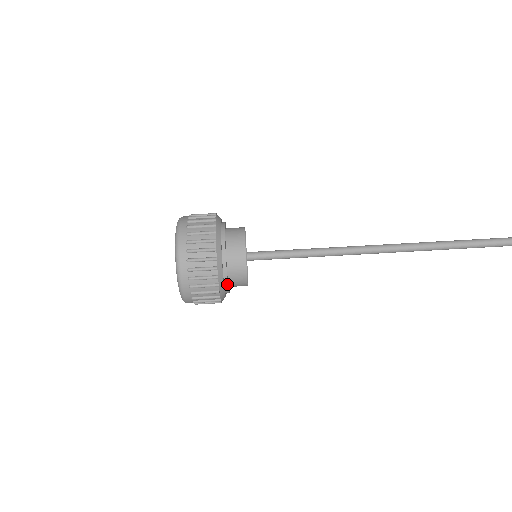
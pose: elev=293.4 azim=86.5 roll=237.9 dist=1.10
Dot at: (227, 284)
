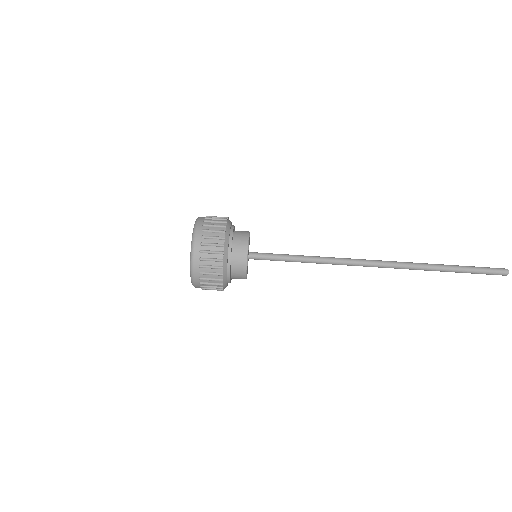
Dot at: occluded
